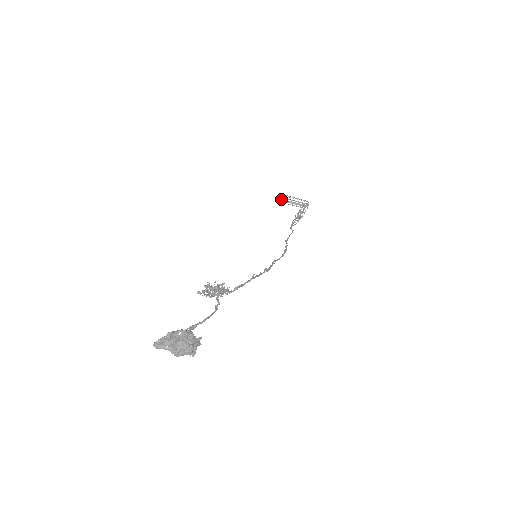
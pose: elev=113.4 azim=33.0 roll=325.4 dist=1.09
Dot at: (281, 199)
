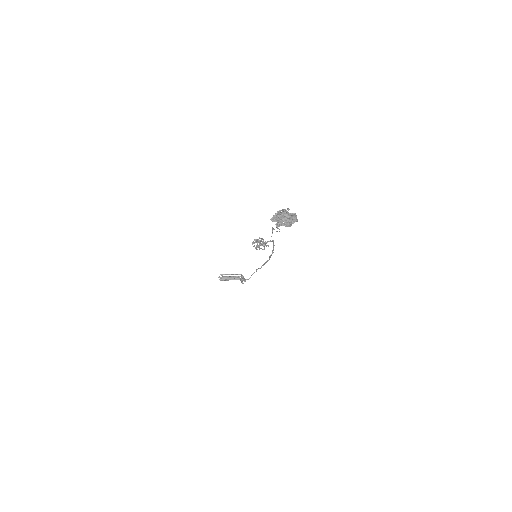
Dot at: (222, 278)
